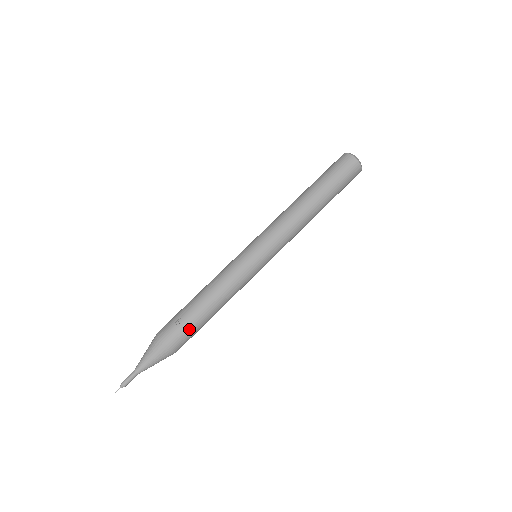
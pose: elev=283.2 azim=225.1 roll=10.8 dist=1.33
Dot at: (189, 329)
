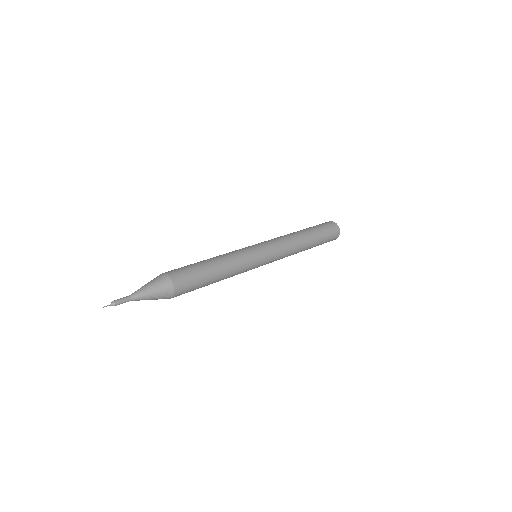
Dot at: (190, 270)
